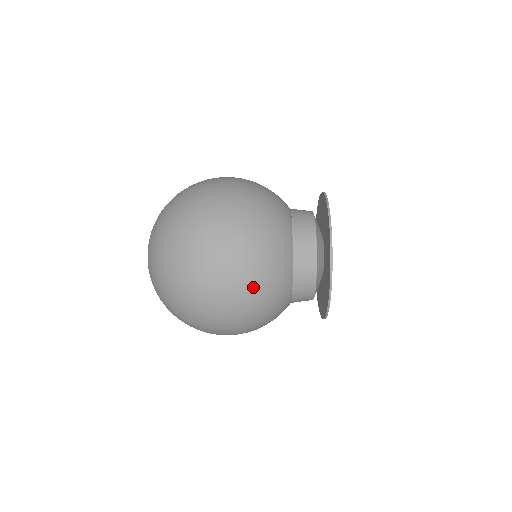
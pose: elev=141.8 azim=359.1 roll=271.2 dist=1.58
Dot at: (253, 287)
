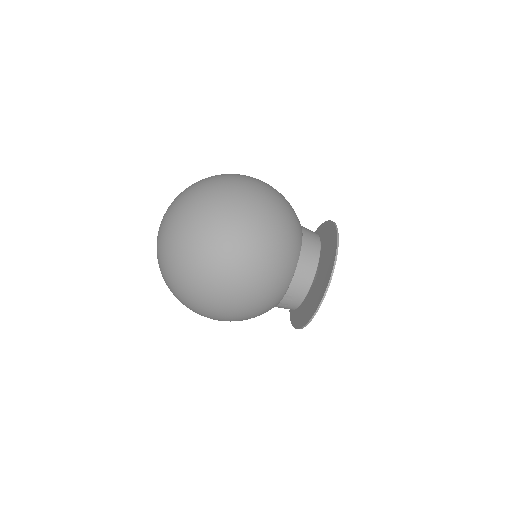
Dot at: (256, 291)
